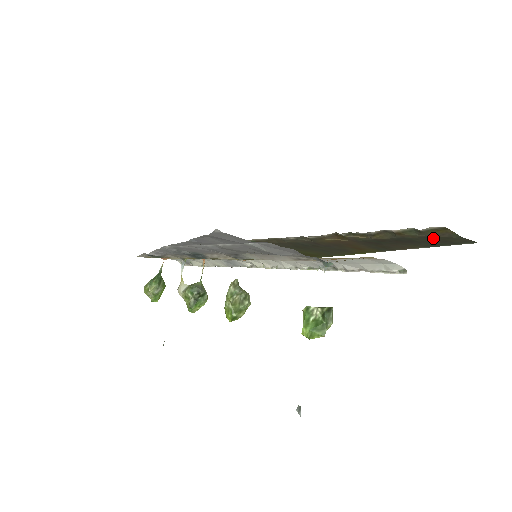
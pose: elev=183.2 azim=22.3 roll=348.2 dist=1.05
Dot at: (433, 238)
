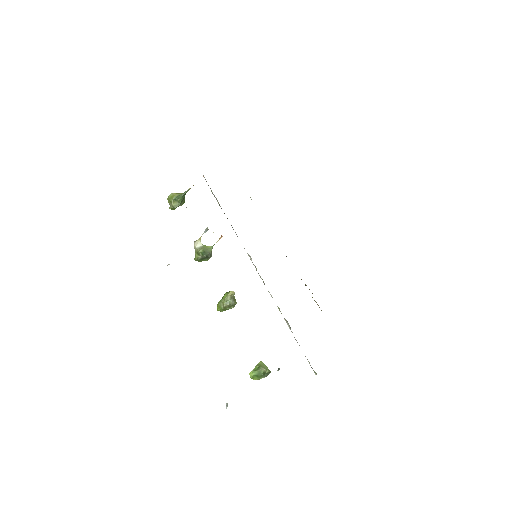
Dot at: occluded
